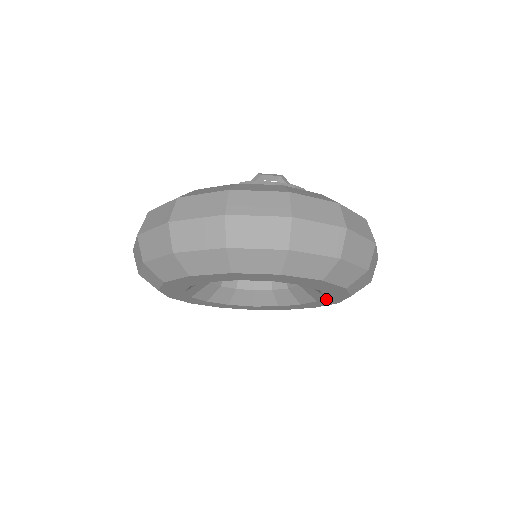
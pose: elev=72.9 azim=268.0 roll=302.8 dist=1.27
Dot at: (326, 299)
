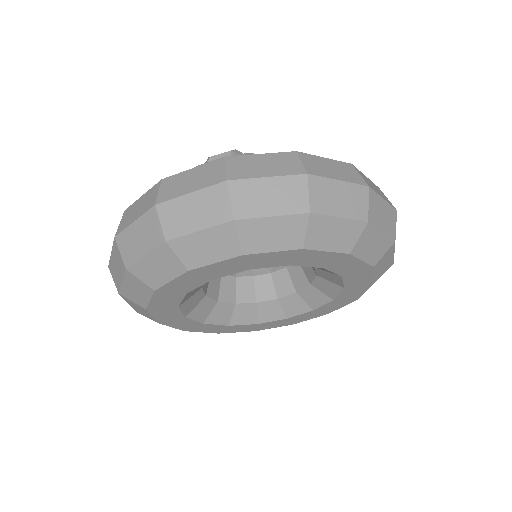
Dot at: (351, 281)
